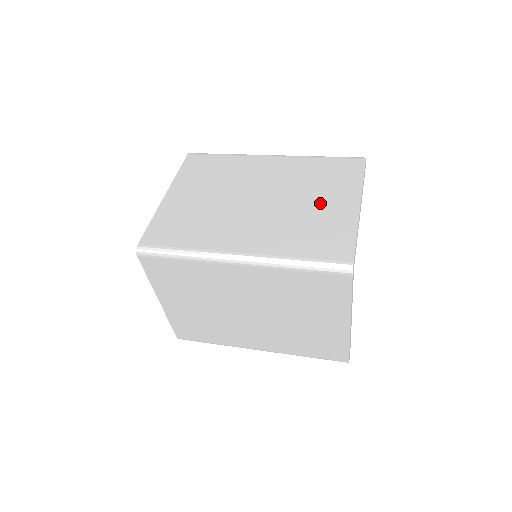
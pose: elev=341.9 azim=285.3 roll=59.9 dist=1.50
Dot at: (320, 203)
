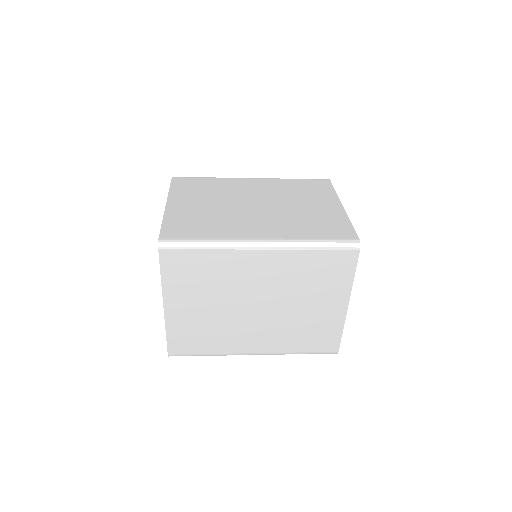
Dot at: (311, 205)
